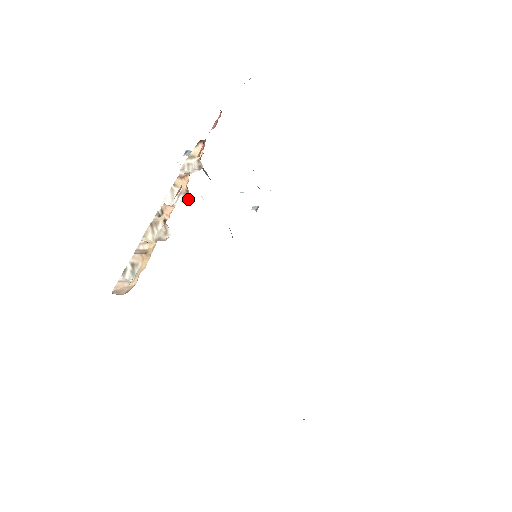
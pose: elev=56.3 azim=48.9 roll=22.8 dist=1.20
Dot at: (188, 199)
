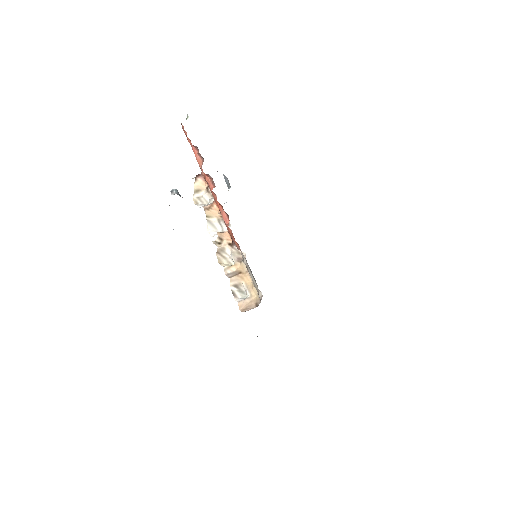
Dot at: (229, 222)
